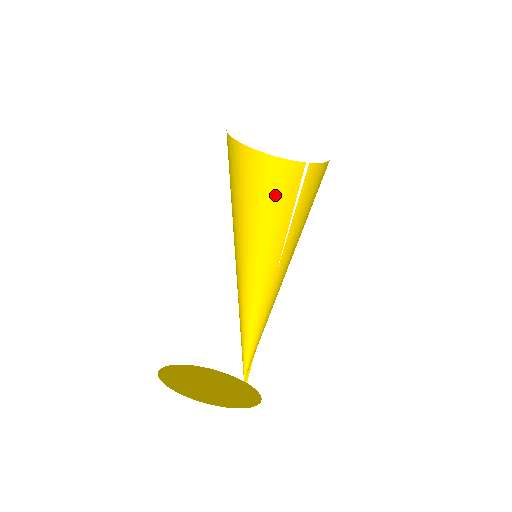
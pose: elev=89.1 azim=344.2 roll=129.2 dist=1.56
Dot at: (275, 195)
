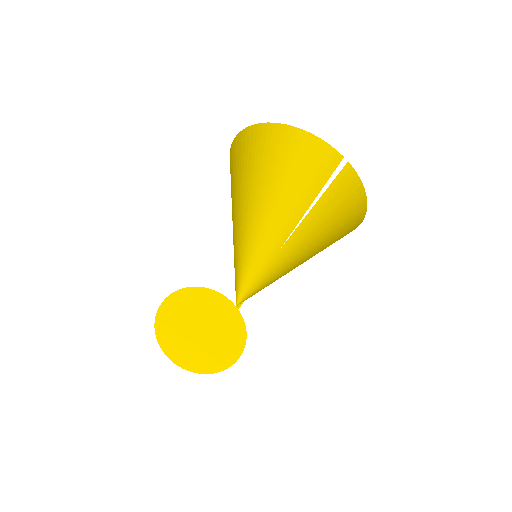
Dot at: (295, 175)
